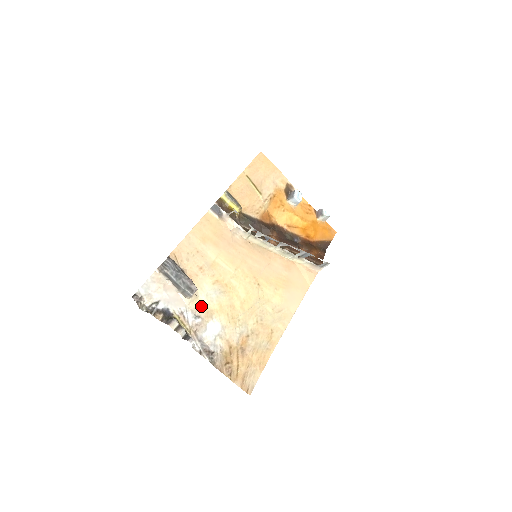
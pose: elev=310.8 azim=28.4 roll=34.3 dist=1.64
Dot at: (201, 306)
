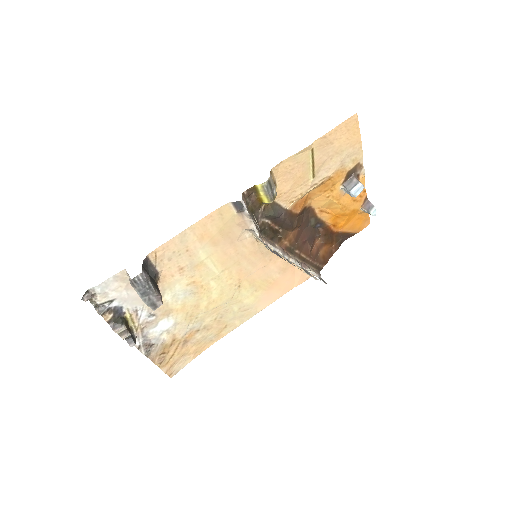
Dot at: (162, 305)
